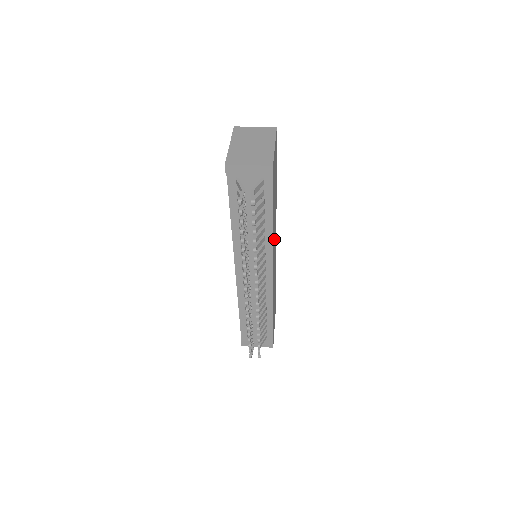
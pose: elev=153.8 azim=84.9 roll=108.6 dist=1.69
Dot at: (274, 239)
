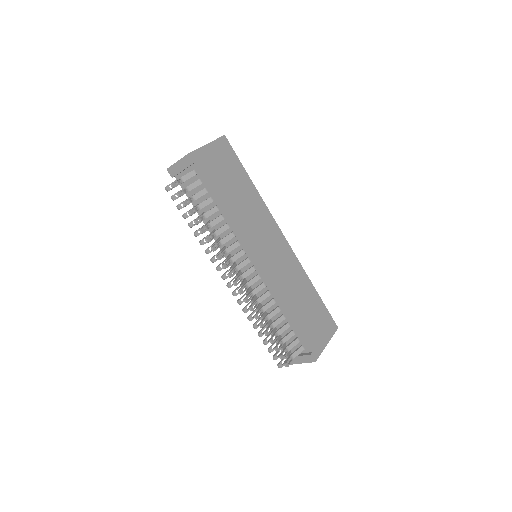
Dot at: (254, 231)
